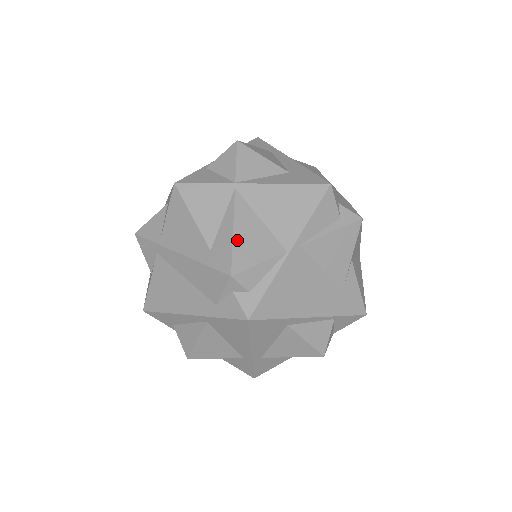
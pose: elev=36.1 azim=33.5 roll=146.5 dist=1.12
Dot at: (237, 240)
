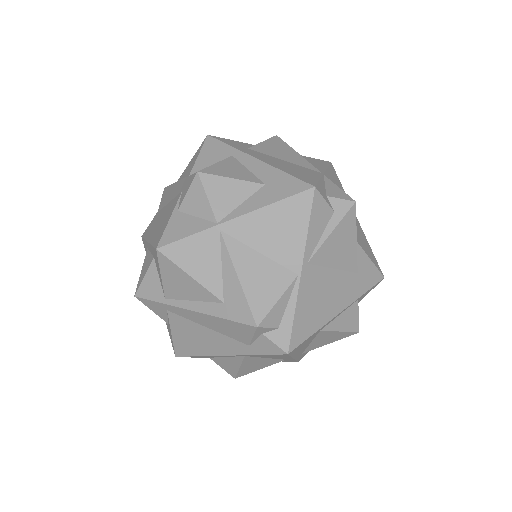
Dot at: (246, 287)
